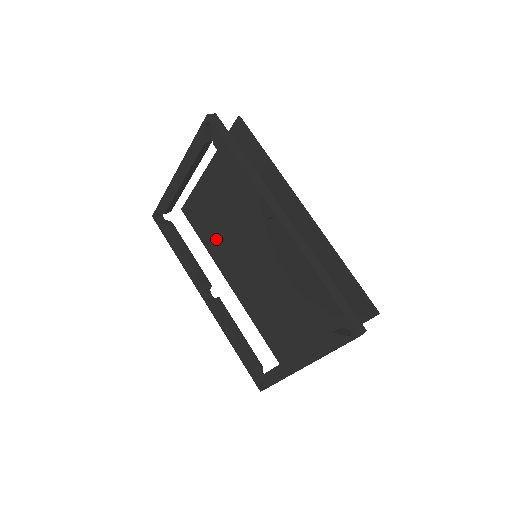
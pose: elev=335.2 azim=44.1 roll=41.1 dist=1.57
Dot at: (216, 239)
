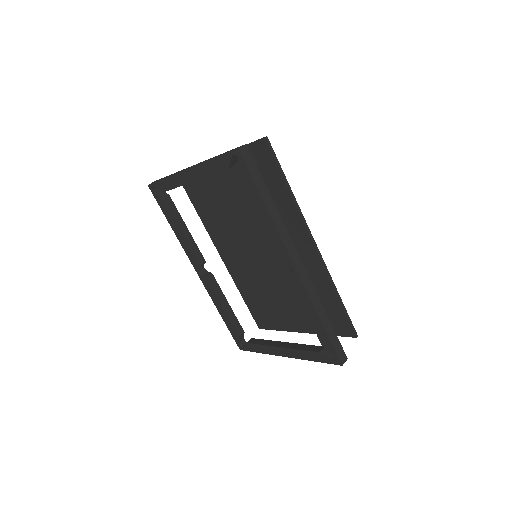
Dot at: (213, 217)
